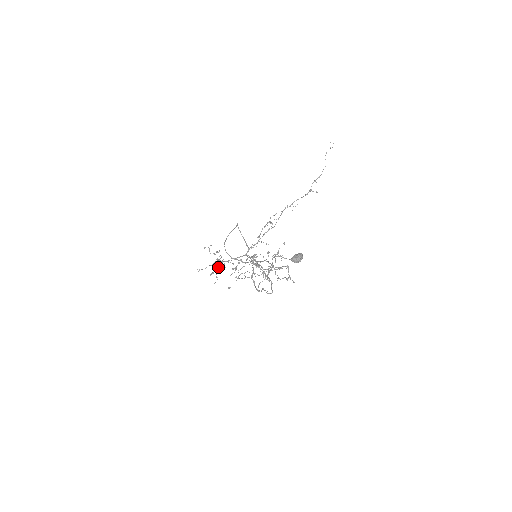
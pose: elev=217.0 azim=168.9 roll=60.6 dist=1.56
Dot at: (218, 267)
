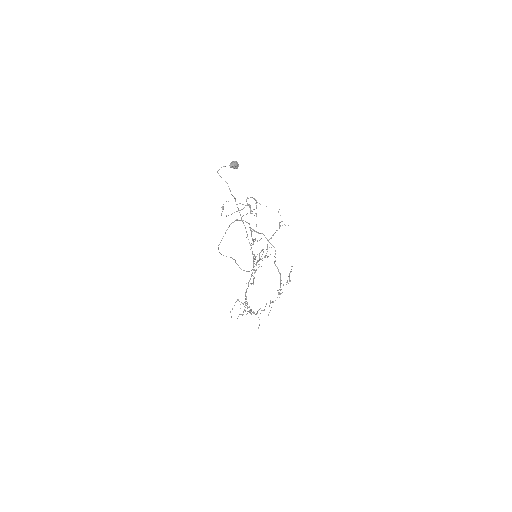
Dot at: occluded
